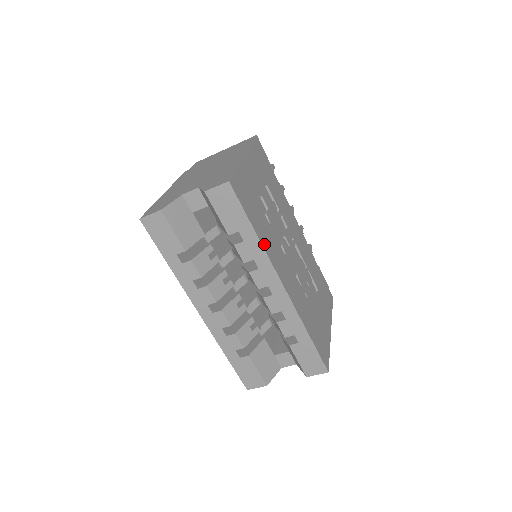
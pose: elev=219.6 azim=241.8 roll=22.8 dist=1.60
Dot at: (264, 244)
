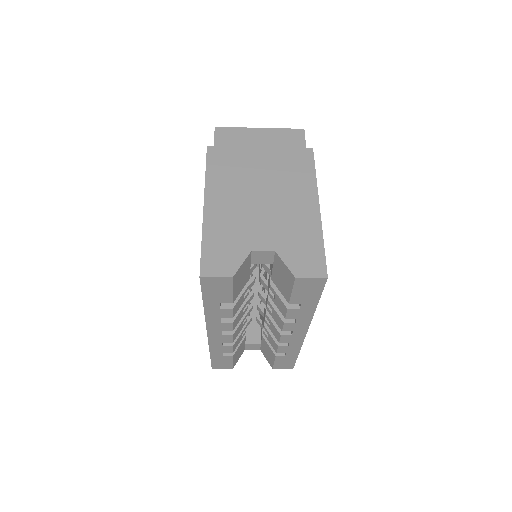
Dot at: occluded
